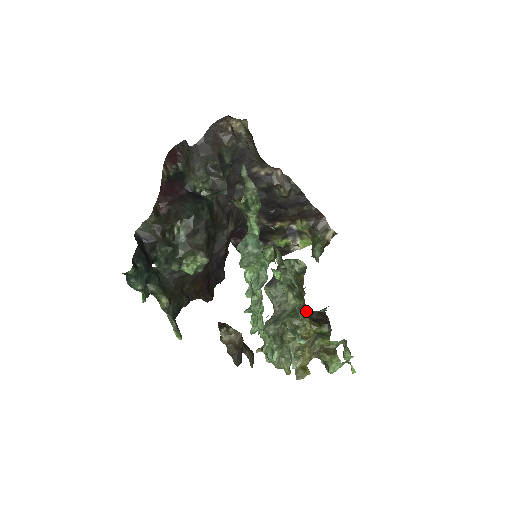
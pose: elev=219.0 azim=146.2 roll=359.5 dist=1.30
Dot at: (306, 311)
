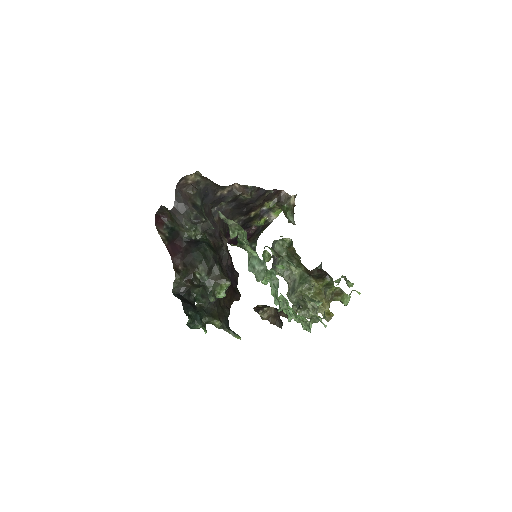
Dot at: (309, 273)
